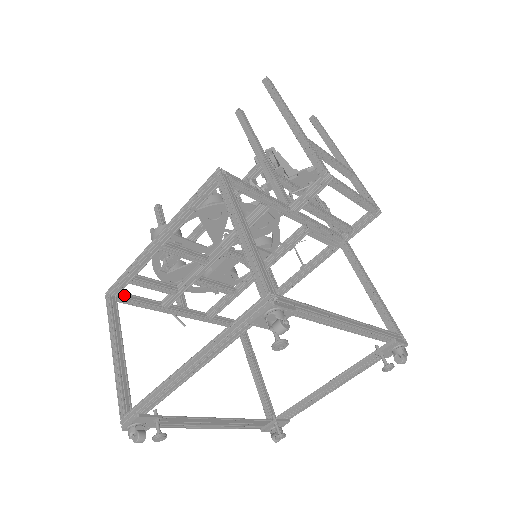
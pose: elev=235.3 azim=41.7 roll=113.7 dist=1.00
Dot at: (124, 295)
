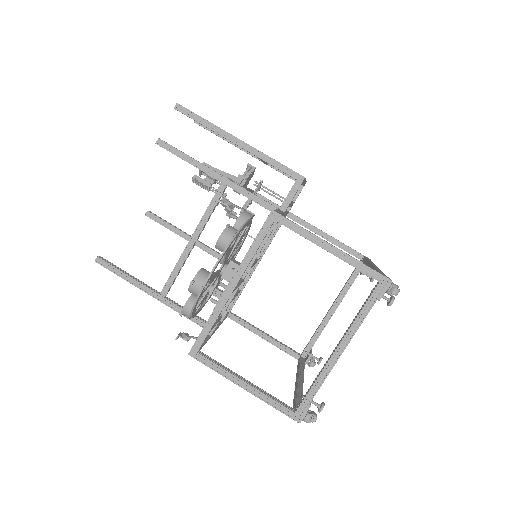
Dot at: occluded
